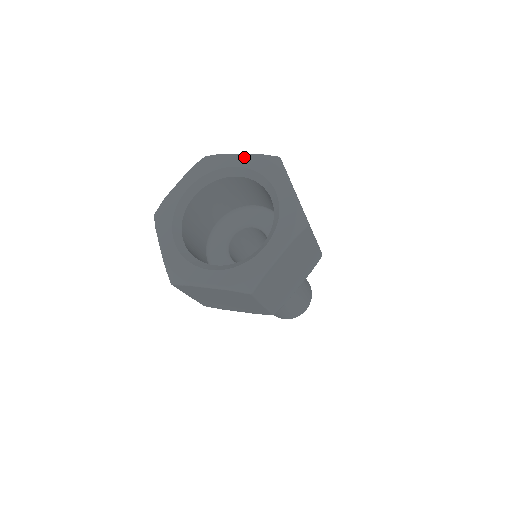
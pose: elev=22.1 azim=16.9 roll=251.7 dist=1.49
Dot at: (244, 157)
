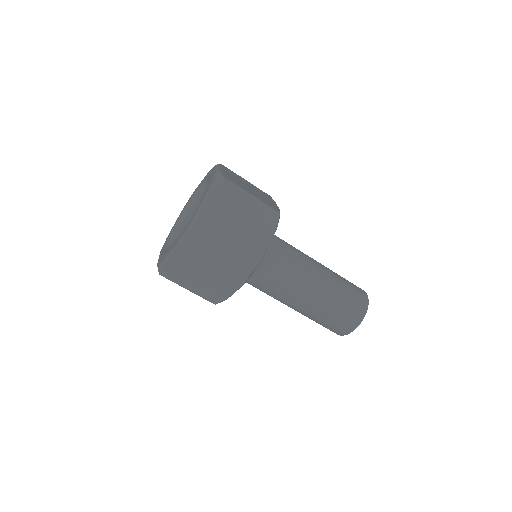
Dot at: occluded
